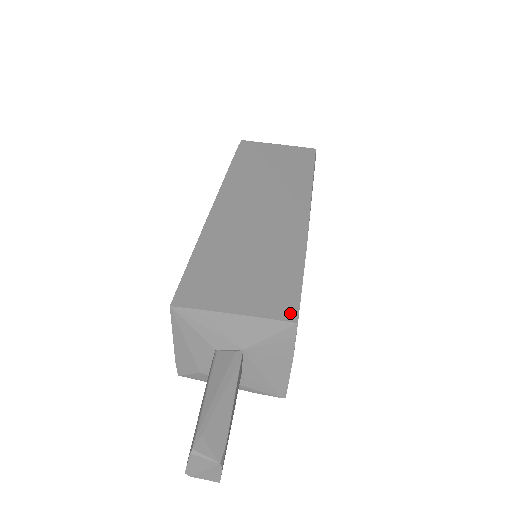
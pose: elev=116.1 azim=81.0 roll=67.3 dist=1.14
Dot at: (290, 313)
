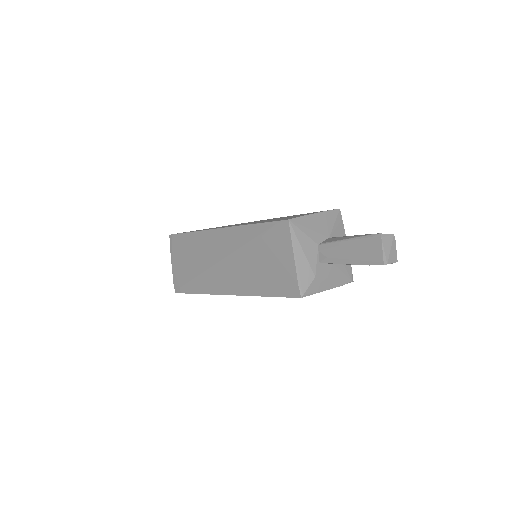
Dot at: occluded
